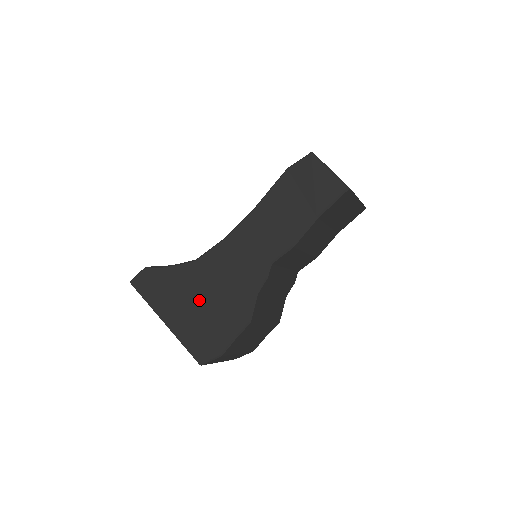
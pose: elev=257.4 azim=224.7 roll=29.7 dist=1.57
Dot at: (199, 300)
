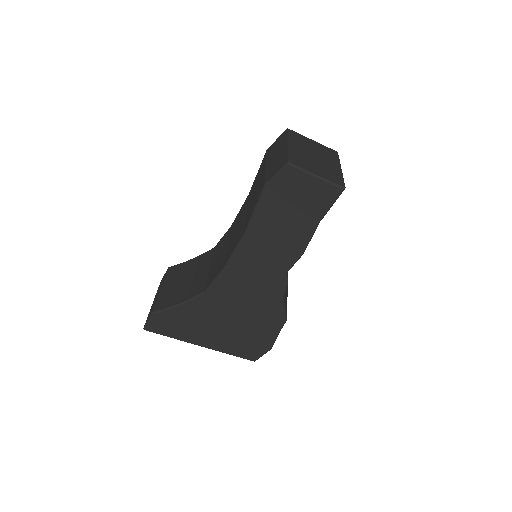
Dot at: (227, 321)
